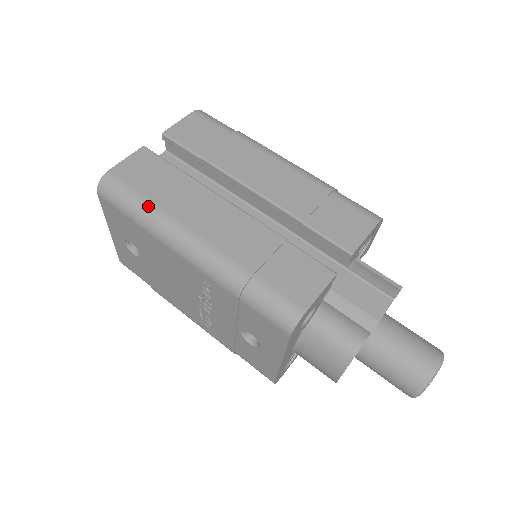
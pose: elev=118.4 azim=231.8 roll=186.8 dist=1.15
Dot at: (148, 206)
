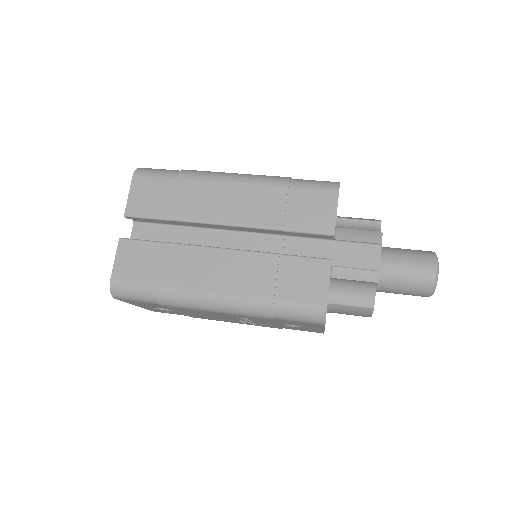
Dot at: (162, 291)
